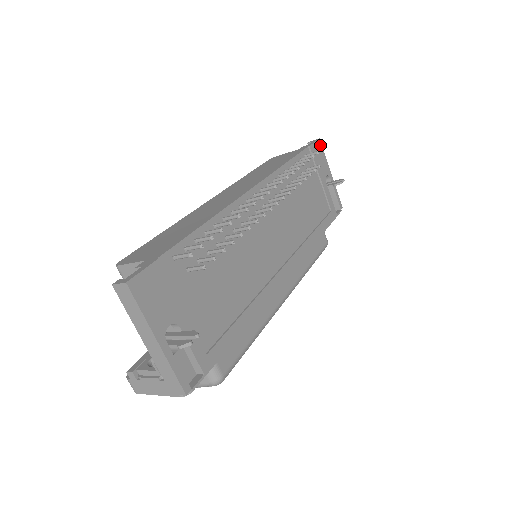
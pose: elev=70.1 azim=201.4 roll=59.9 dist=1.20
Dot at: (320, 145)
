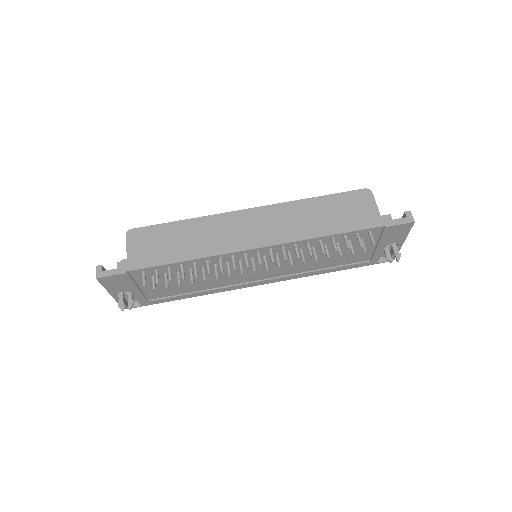
Dot at: (409, 226)
